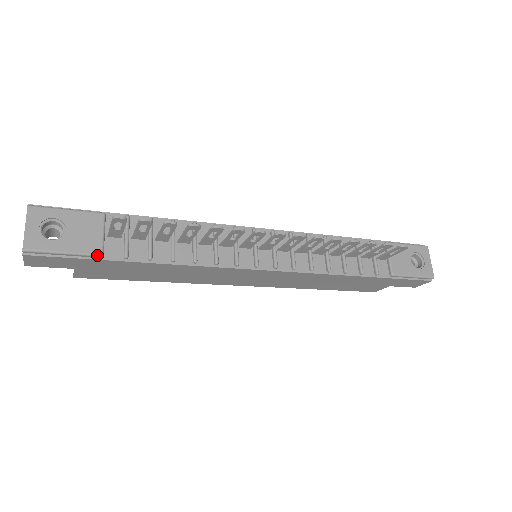
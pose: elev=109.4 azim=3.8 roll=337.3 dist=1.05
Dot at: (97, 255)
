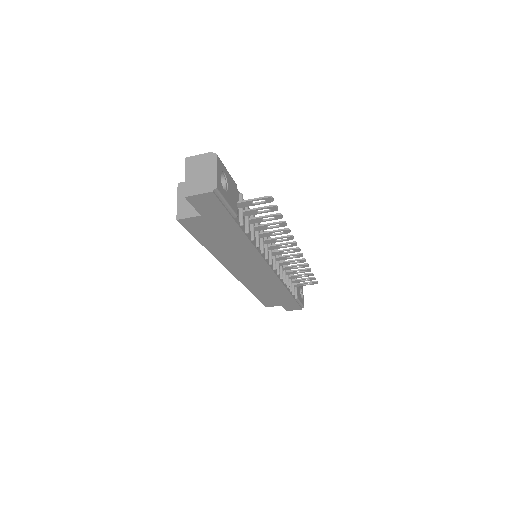
Dot at: (236, 215)
